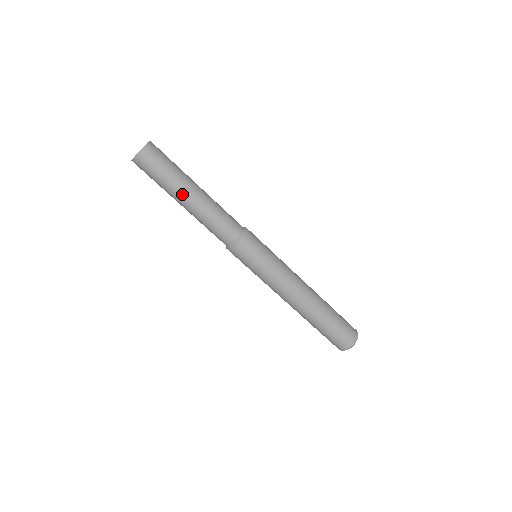
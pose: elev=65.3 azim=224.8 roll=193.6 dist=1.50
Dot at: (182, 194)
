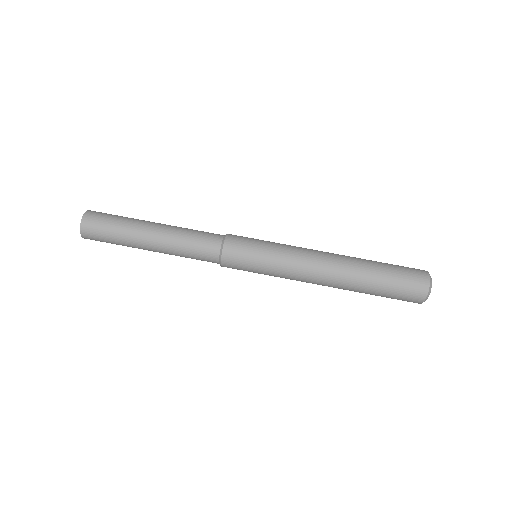
Dot at: (142, 232)
